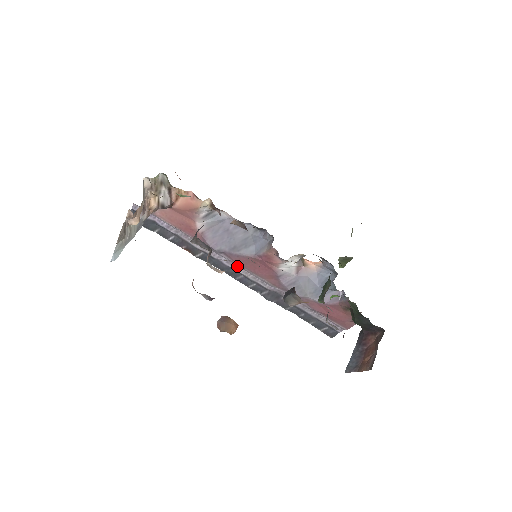
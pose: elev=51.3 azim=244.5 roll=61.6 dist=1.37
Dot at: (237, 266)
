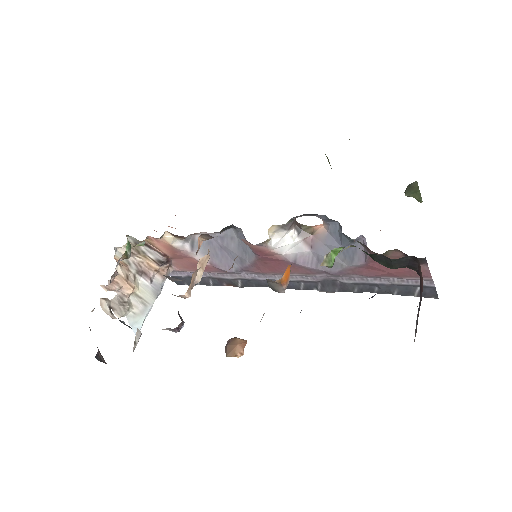
Dot at: (267, 275)
